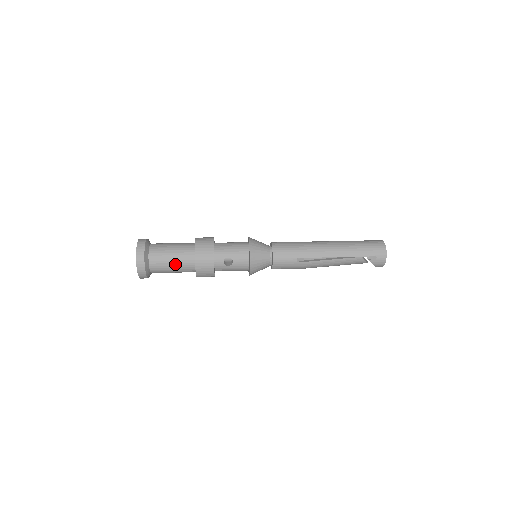
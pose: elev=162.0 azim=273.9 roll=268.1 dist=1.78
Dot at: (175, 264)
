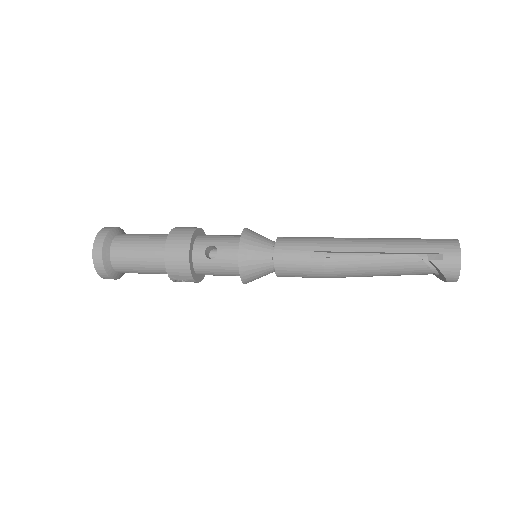
Dot at: (142, 252)
